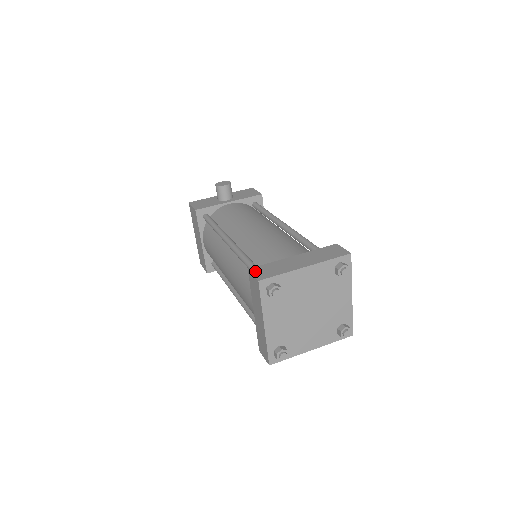
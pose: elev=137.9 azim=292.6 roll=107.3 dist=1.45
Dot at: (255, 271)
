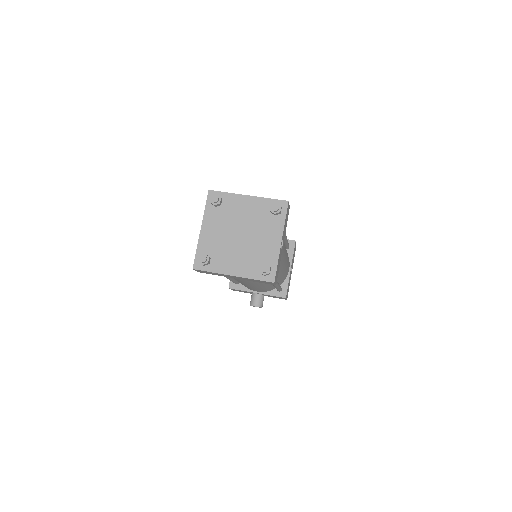
Dot at: occluded
